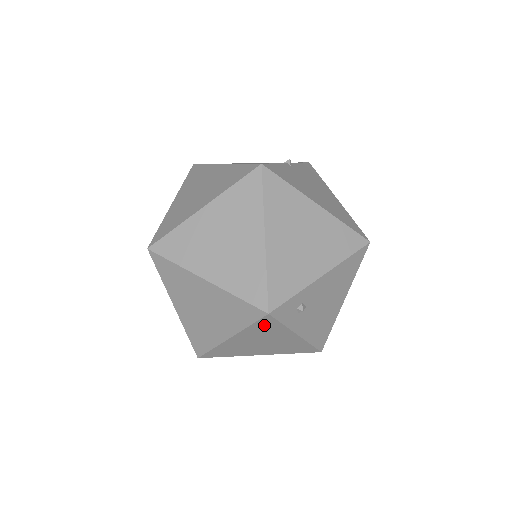
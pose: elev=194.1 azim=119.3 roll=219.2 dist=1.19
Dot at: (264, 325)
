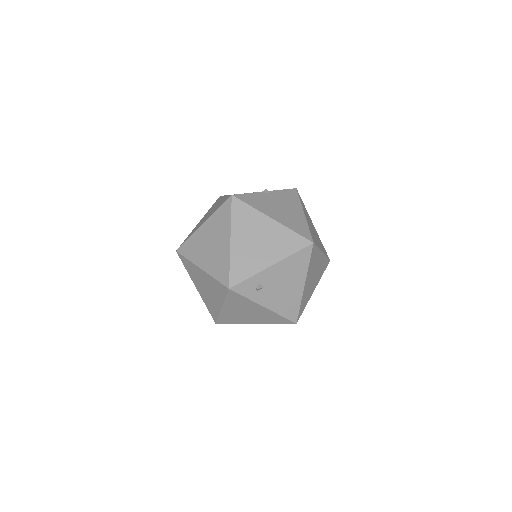
Dot at: (234, 298)
